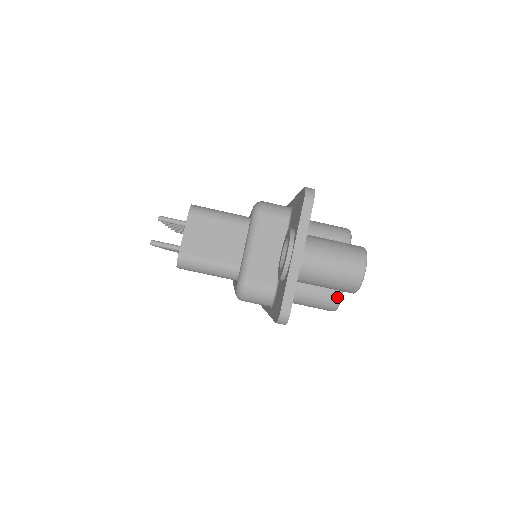
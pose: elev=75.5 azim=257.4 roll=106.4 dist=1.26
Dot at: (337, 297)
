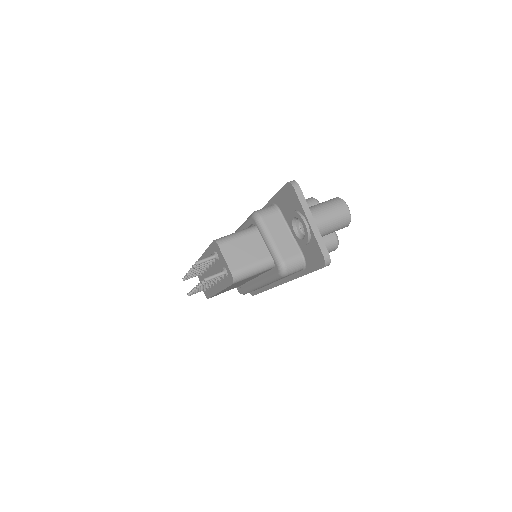
Dot at: (335, 238)
